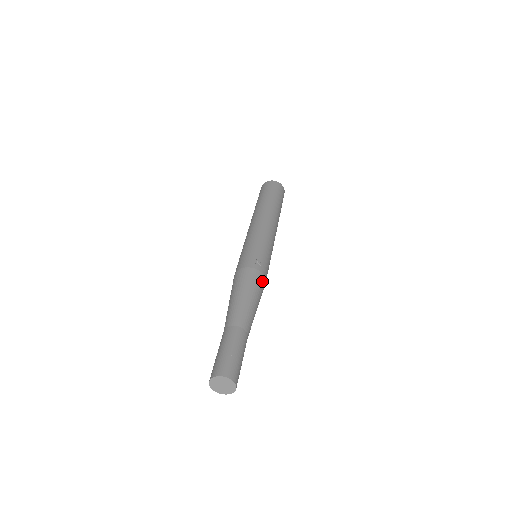
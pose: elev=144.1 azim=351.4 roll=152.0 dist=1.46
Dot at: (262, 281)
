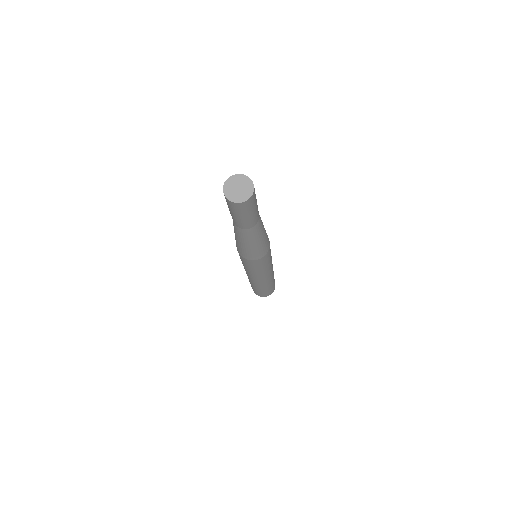
Dot at: occluded
